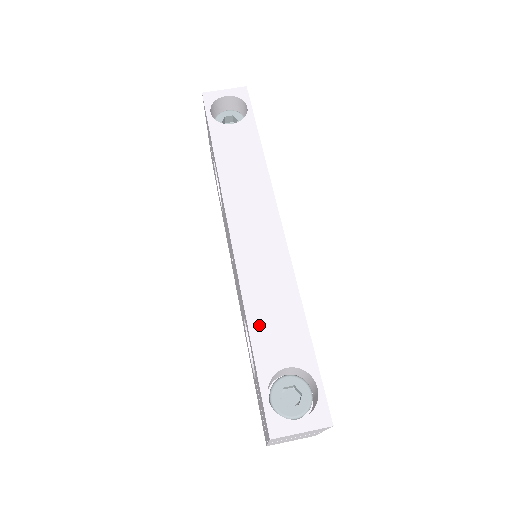
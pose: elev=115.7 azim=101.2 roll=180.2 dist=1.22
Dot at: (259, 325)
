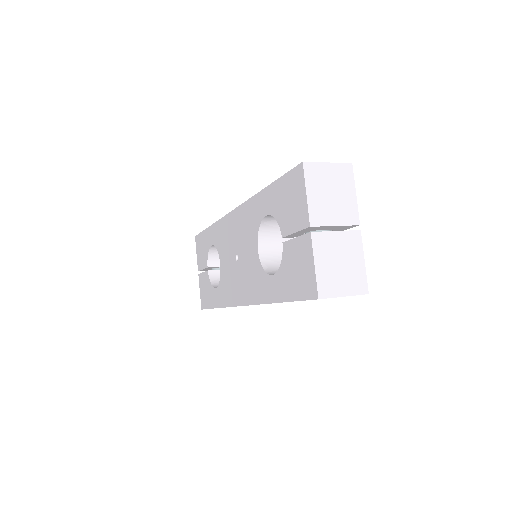
Dot at: occluded
